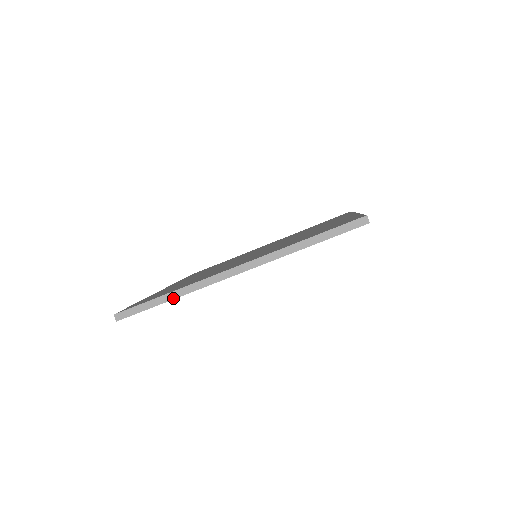
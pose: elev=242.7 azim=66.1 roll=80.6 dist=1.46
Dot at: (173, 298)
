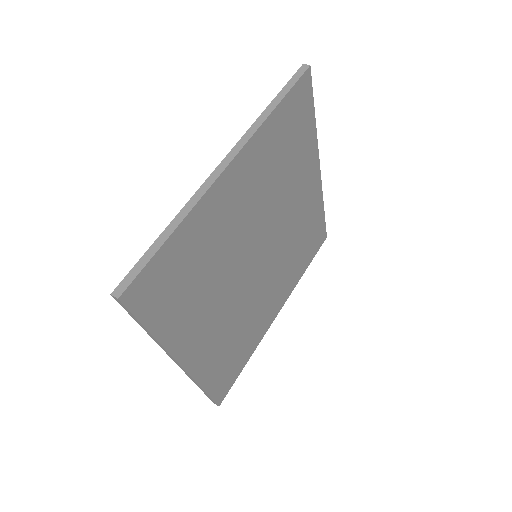
Dot at: (175, 227)
